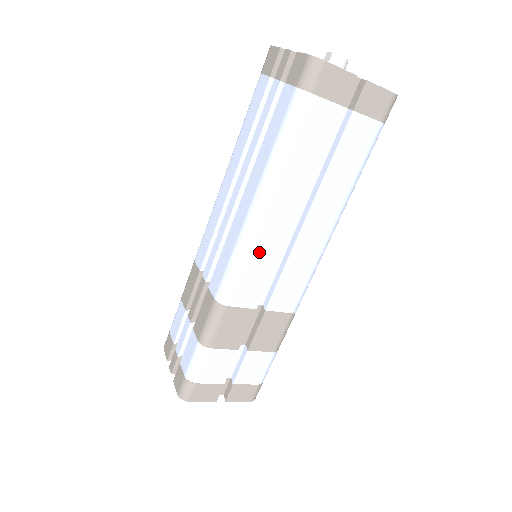
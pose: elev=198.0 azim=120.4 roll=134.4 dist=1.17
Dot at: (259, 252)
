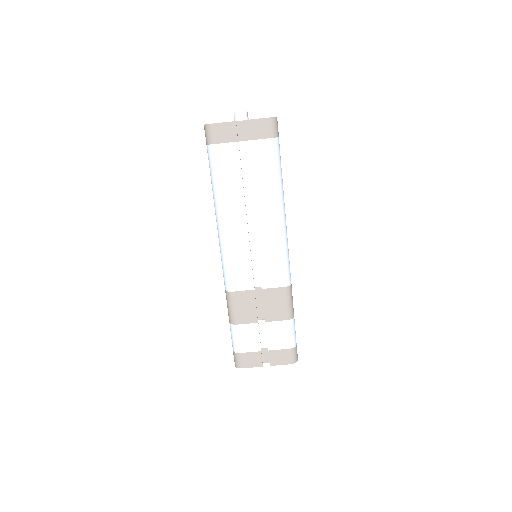
Dot at: (234, 250)
